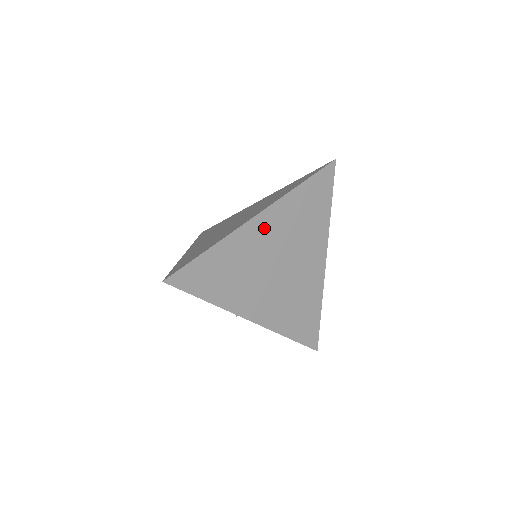
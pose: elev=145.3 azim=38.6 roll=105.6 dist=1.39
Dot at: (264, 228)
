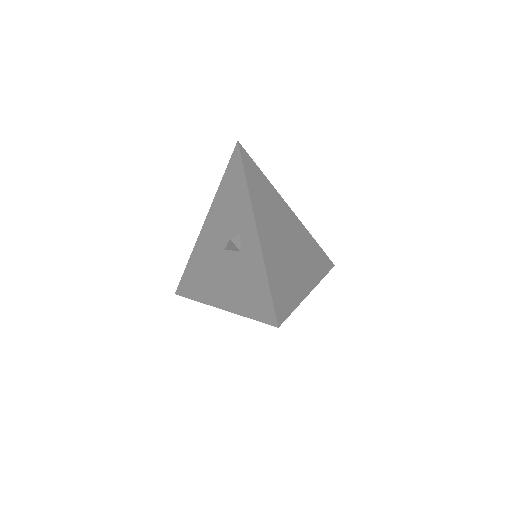
Dot at: (291, 218)
